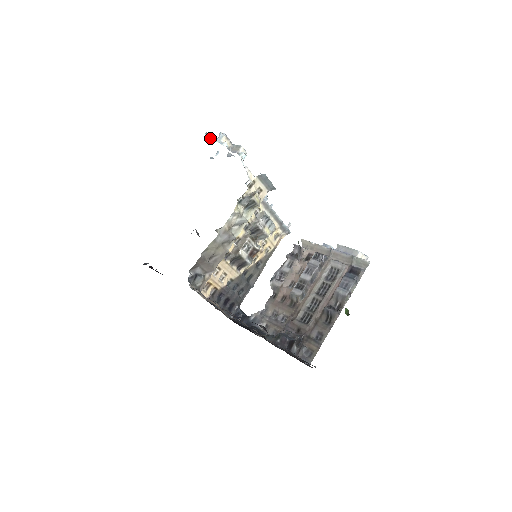
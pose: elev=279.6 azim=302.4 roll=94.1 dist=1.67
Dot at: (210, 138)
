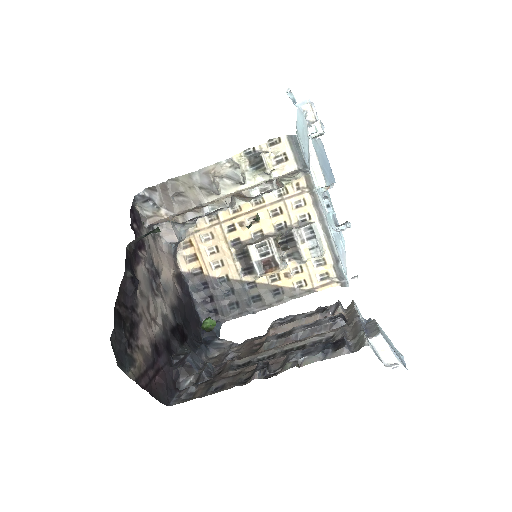
Dot at: (291, 98)
